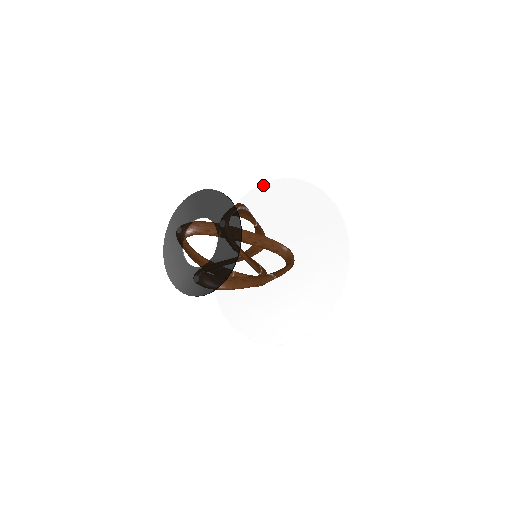
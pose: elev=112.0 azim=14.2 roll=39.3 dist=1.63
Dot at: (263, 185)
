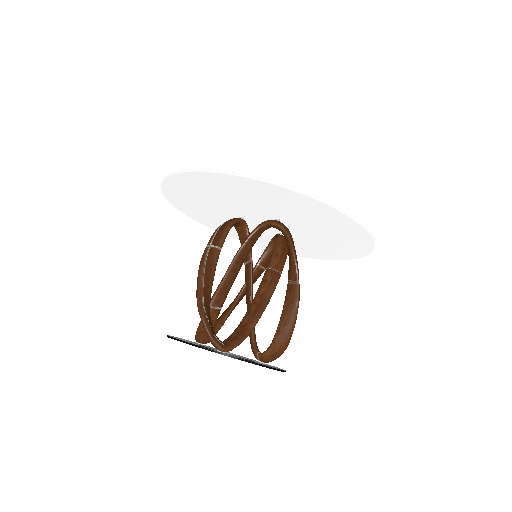
Dot at: (163, 188)
